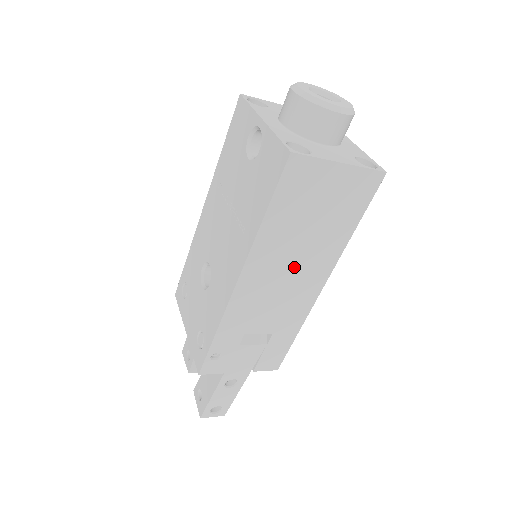
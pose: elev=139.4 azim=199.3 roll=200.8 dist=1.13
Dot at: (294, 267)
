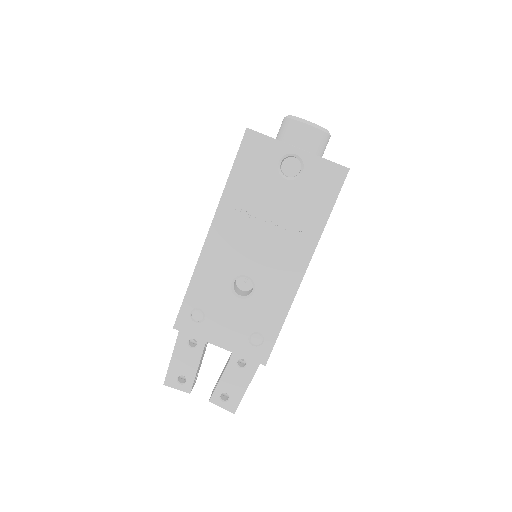
Dot at: occluded
